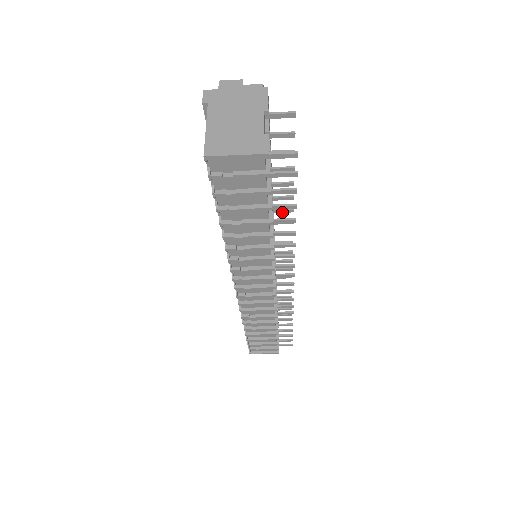
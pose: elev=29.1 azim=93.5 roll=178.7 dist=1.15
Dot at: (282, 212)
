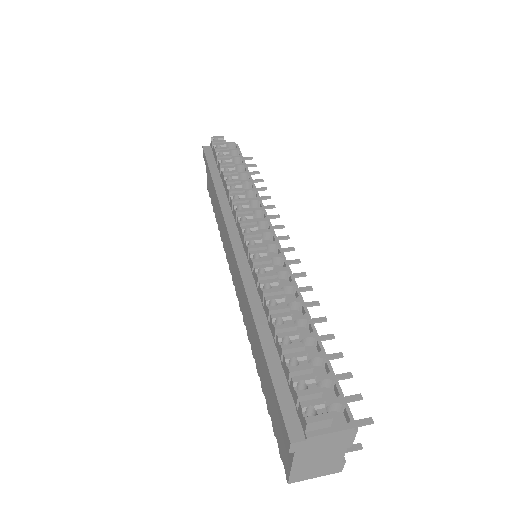
Dot at: (307, 304)
